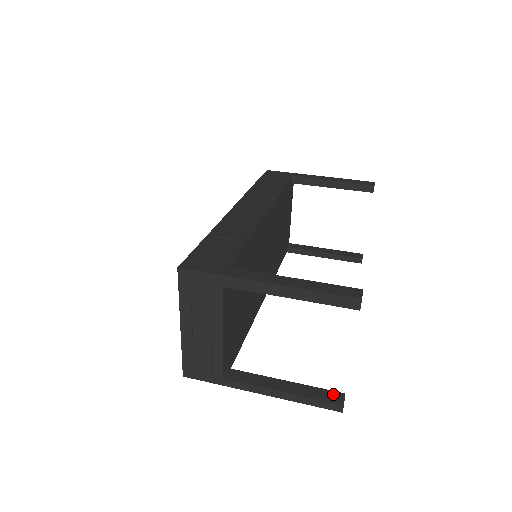
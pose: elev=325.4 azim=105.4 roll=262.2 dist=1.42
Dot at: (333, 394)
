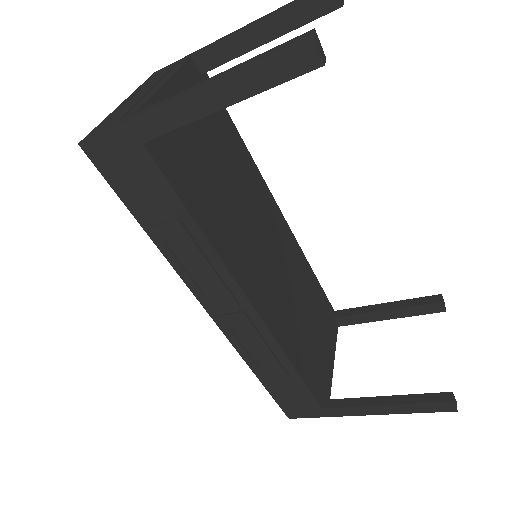
Dot at: occluded
